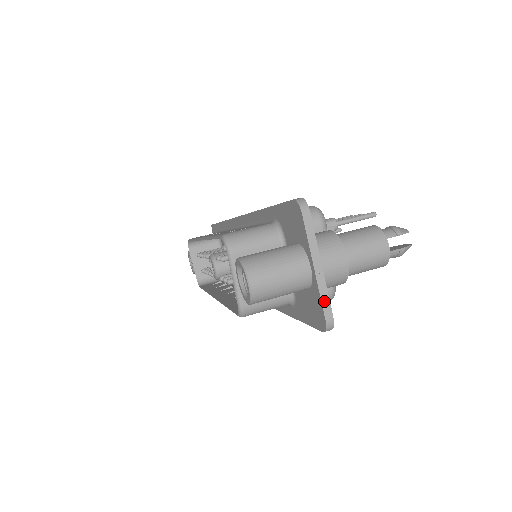
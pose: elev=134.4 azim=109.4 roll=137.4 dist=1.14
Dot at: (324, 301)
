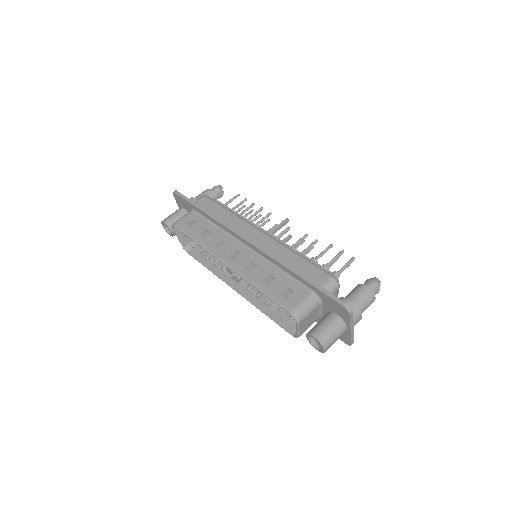
Dot at: (352, 339)
